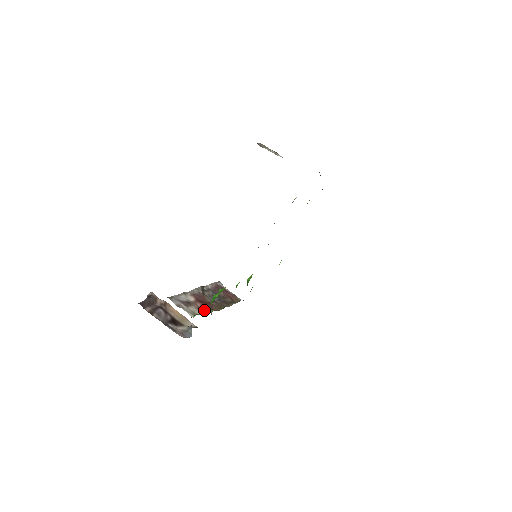
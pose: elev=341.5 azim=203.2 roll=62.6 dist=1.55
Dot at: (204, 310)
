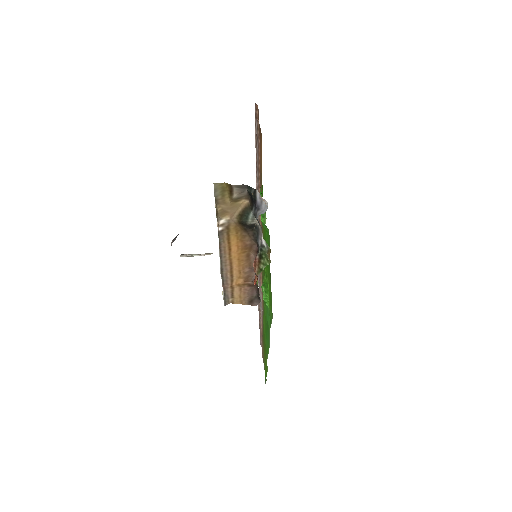
Dot at: occluded
